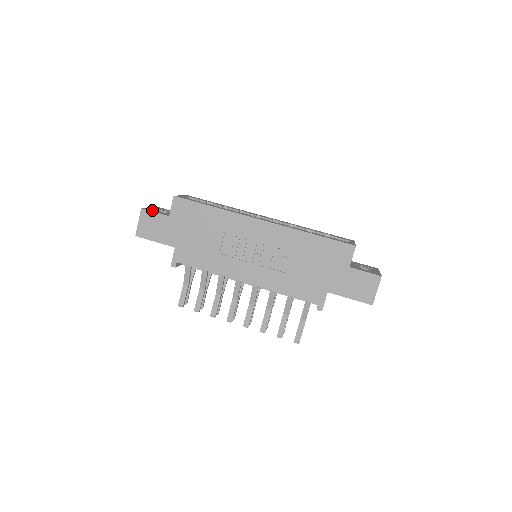
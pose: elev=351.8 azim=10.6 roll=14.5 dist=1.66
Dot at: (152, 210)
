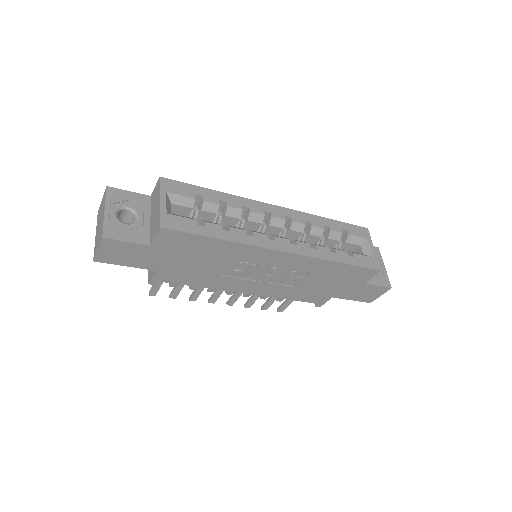
Dot at: (118, 231)
